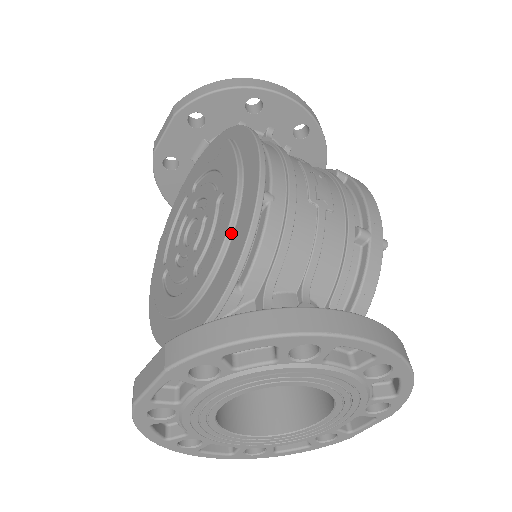
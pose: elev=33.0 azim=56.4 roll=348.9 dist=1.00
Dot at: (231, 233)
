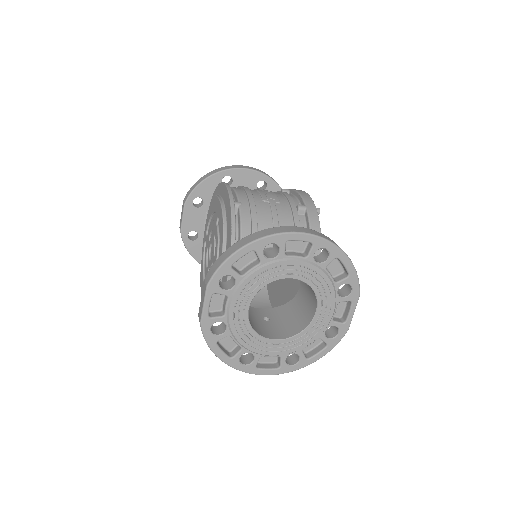
Dot at: (225, 229)
